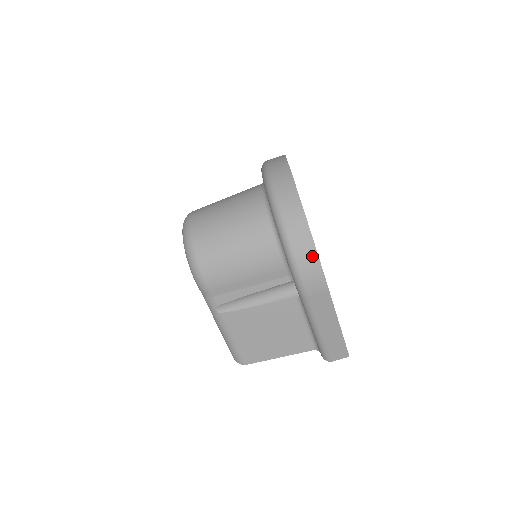
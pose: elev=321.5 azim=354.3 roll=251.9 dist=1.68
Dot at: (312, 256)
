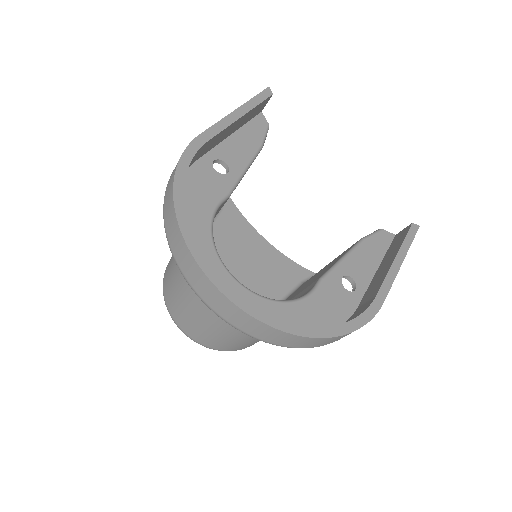
Dot at: occluded
